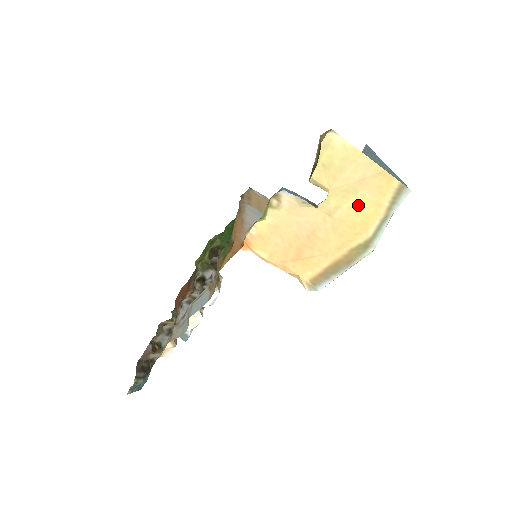
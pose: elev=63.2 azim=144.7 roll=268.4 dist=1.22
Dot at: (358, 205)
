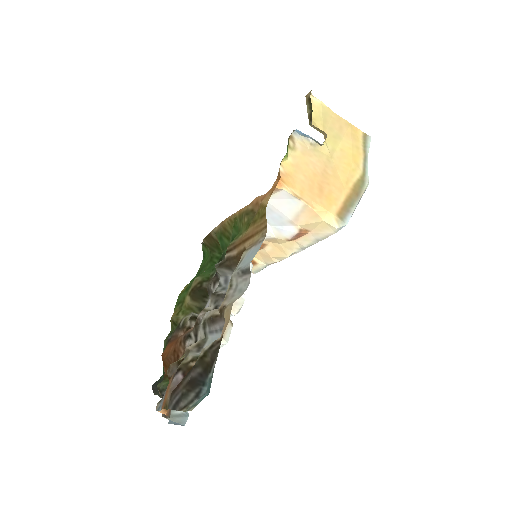
Dot at: (345, 148)
